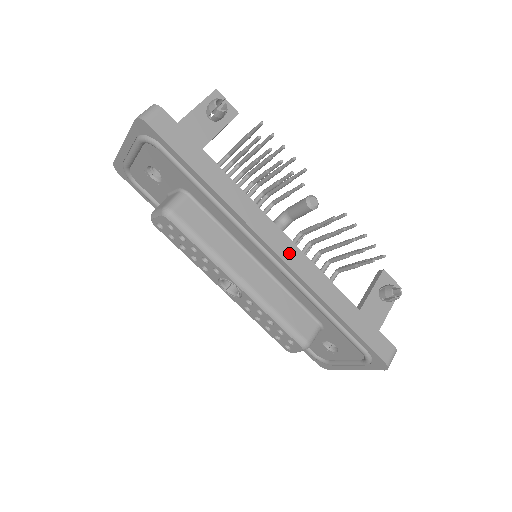
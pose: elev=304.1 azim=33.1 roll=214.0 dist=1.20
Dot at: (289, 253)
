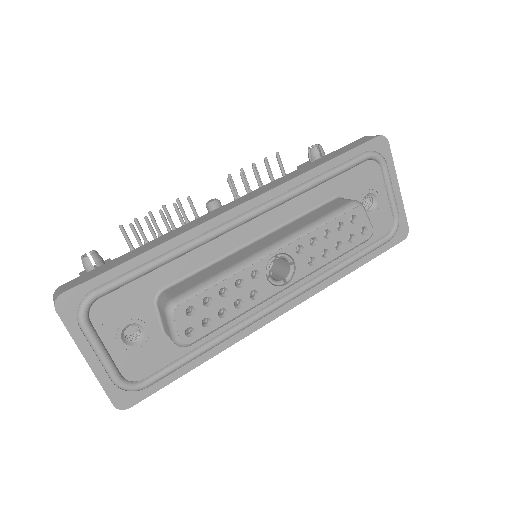
Dot at: (246, 198)
